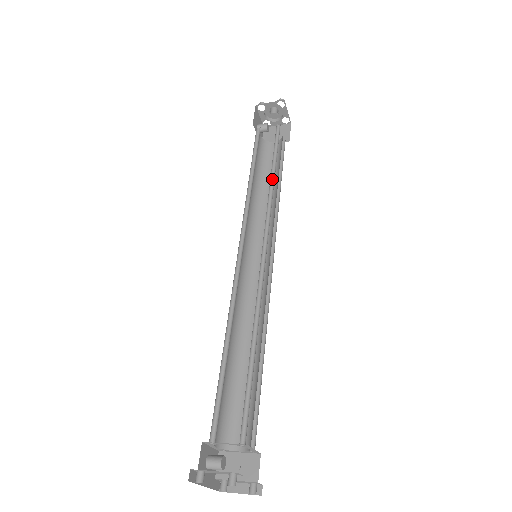
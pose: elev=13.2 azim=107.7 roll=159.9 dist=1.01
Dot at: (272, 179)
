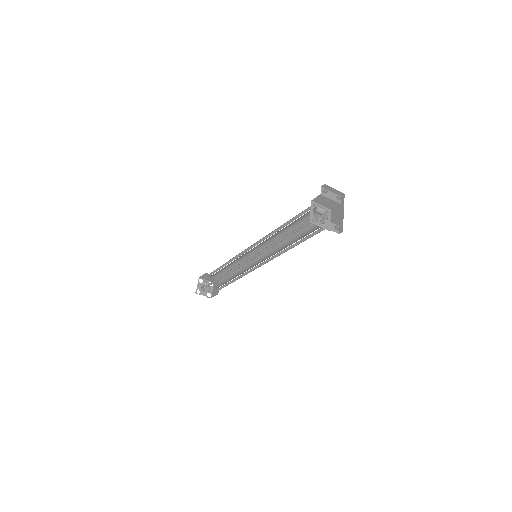
Dot at: occluded
